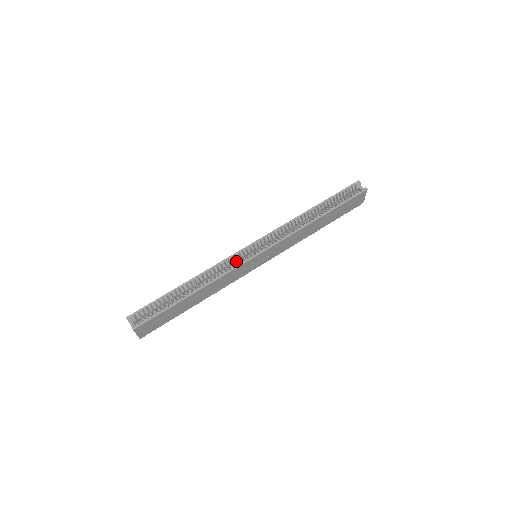
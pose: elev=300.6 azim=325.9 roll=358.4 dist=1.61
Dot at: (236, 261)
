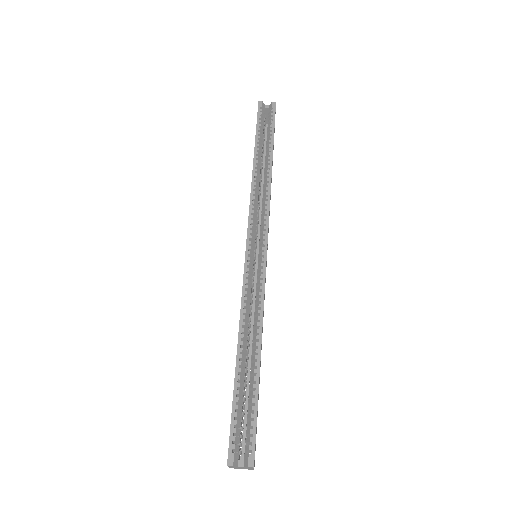
Dot at: (251, 278)
